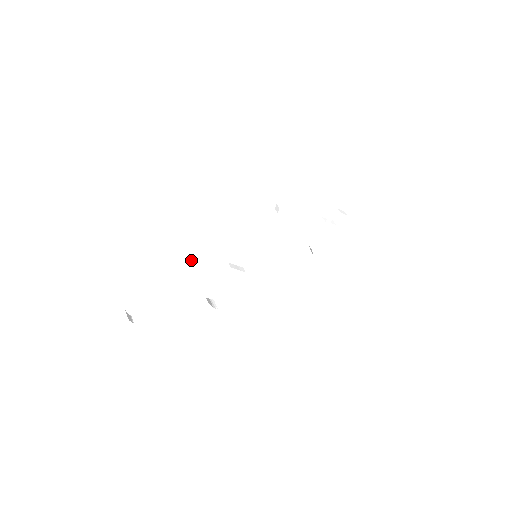
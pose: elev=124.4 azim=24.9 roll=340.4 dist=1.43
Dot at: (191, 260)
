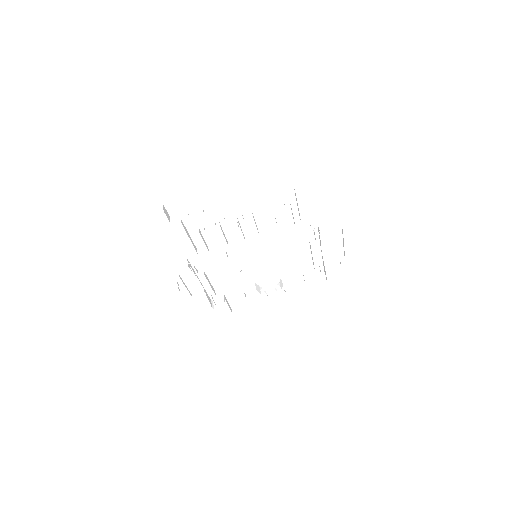
Dot at: occluded
